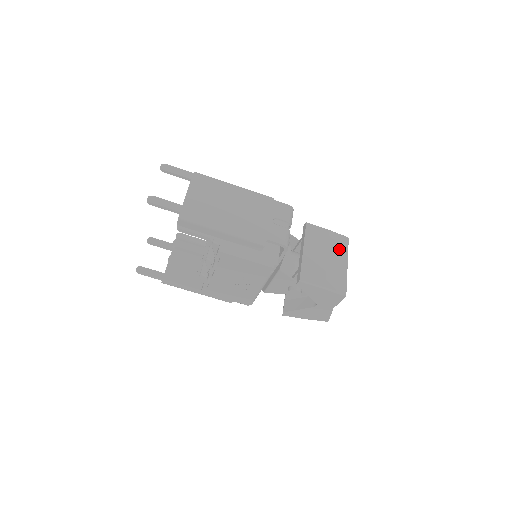
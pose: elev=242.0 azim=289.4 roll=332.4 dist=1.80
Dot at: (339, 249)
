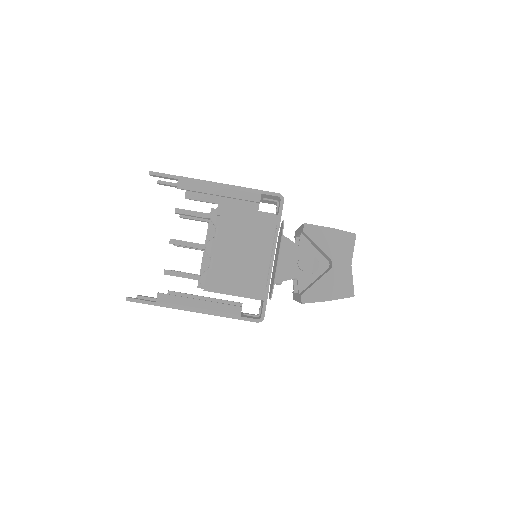
Dot at: occluded
